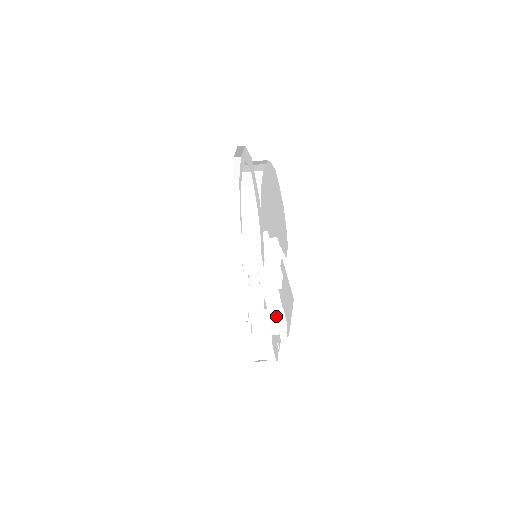
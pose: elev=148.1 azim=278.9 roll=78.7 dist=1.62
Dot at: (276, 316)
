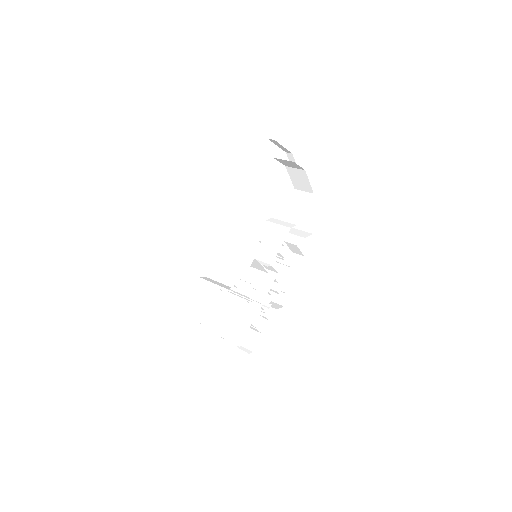
Dot at: (242, 324)
